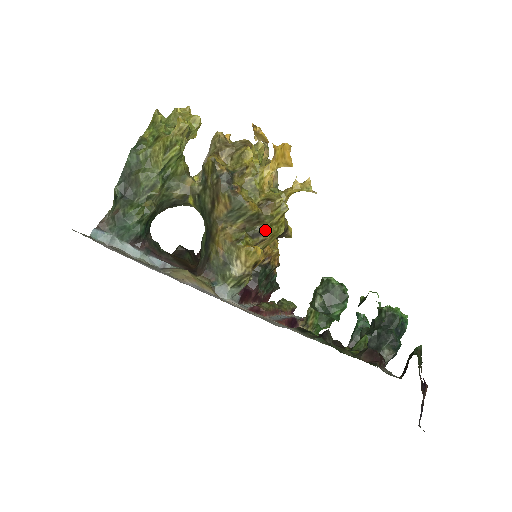
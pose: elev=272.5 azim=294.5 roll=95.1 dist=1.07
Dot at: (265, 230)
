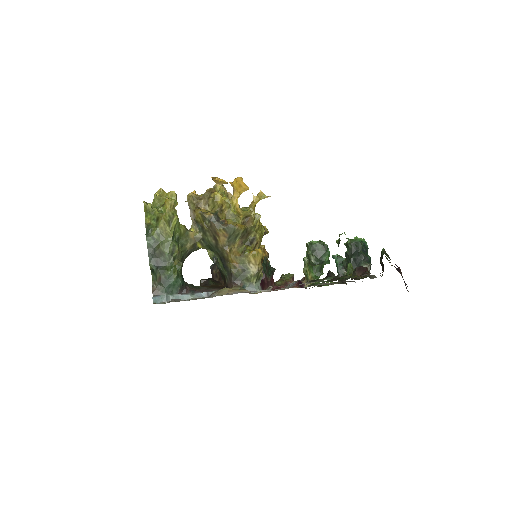
Dot at: (254, 237)
